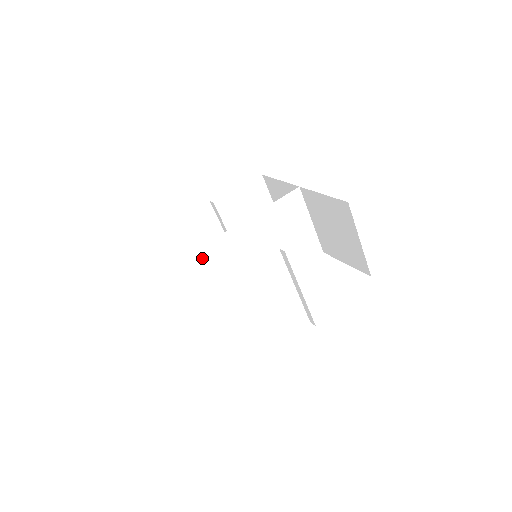
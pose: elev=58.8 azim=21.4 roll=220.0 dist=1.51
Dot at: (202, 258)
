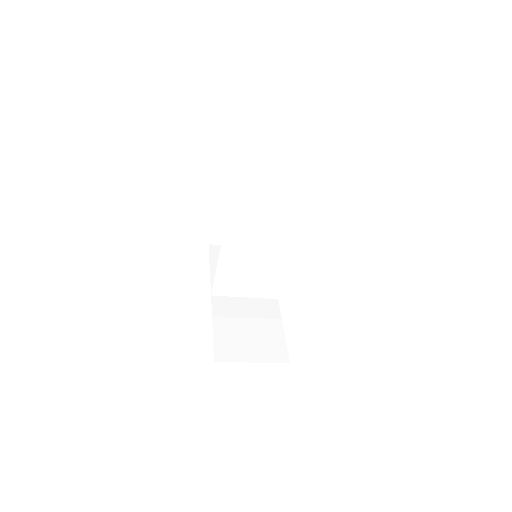
Dot at: (222, 286)
